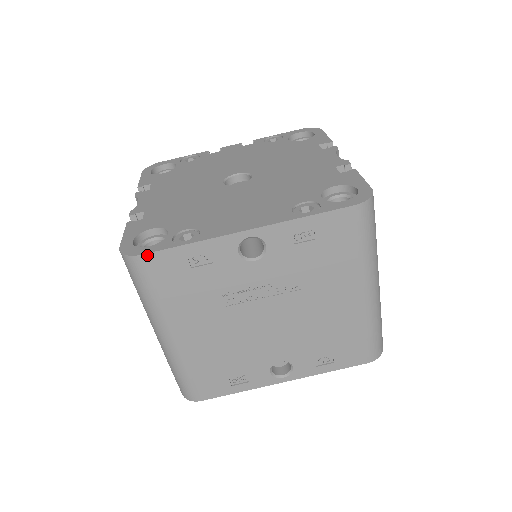
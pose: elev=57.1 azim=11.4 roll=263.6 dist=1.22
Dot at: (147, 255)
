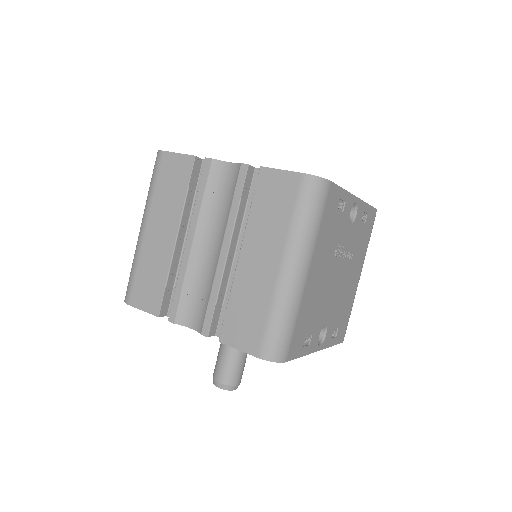
Dot at: (332, 184)
